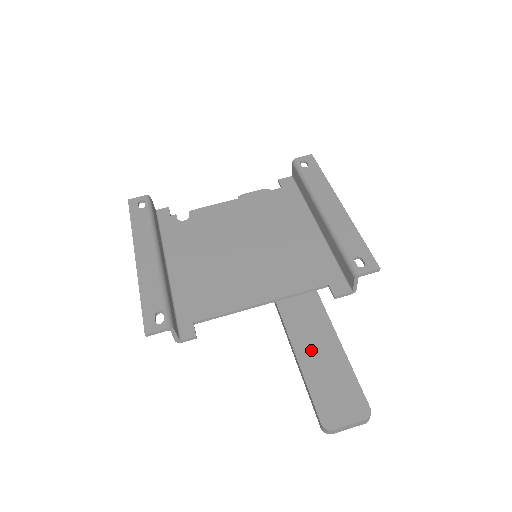
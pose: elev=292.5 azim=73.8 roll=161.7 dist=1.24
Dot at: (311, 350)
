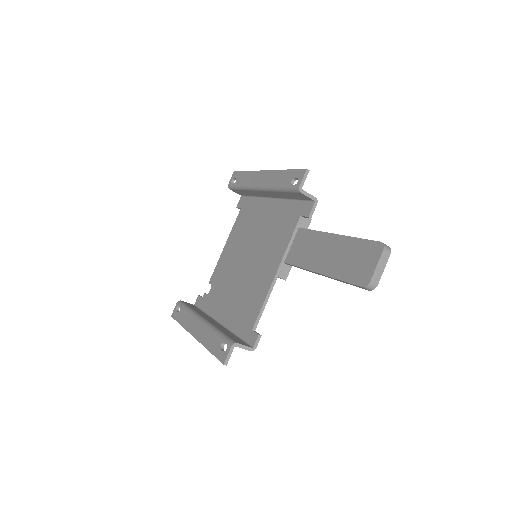
Dot at: (324, 259)
